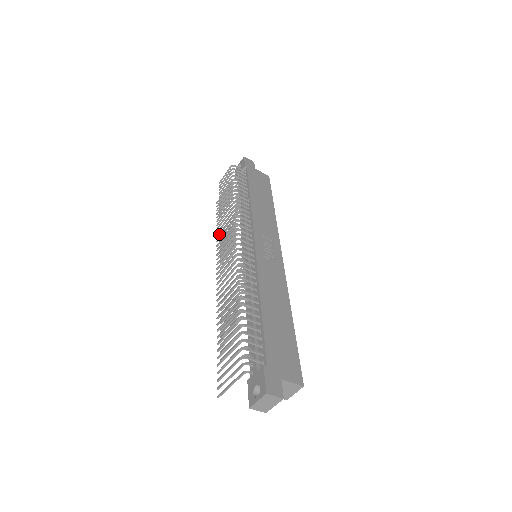
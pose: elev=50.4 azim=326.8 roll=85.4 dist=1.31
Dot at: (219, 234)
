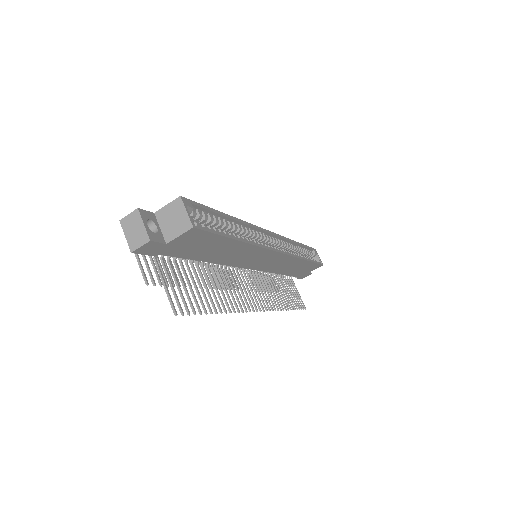
Dot at: occluded
